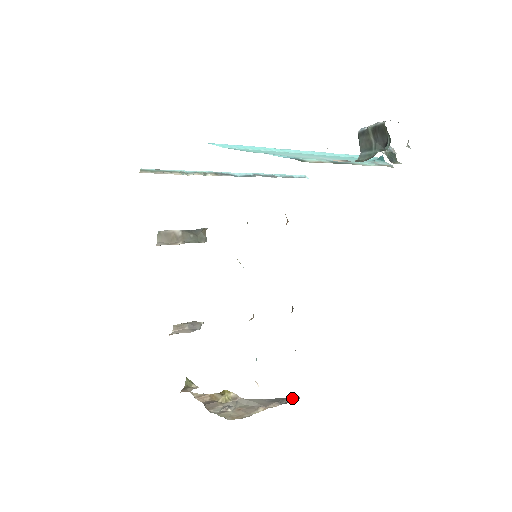
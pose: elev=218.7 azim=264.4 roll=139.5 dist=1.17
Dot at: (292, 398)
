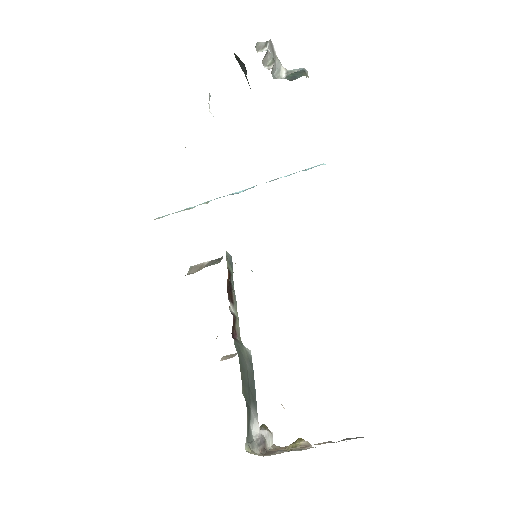
Dot at: occluded
